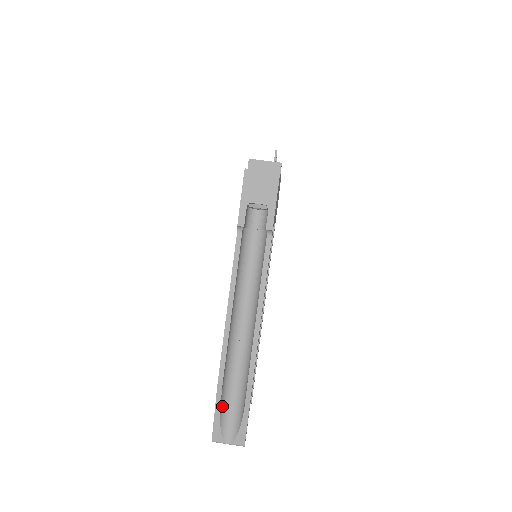
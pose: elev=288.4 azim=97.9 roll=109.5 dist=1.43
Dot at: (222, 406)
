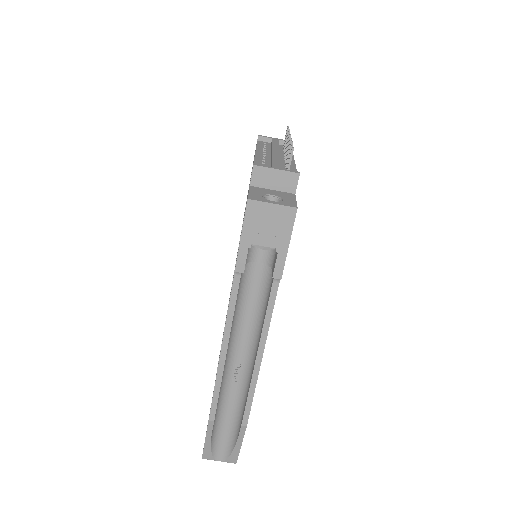
Dot at: (213, 435)
